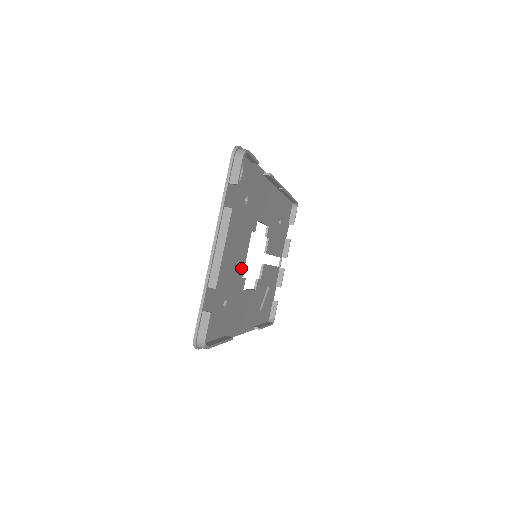
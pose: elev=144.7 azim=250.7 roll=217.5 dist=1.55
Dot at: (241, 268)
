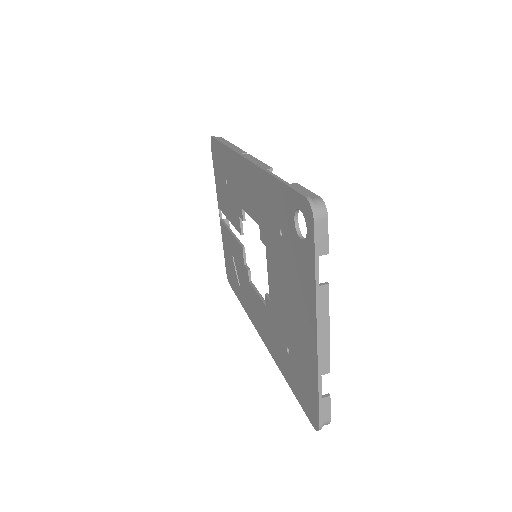
Dot at: occluded
